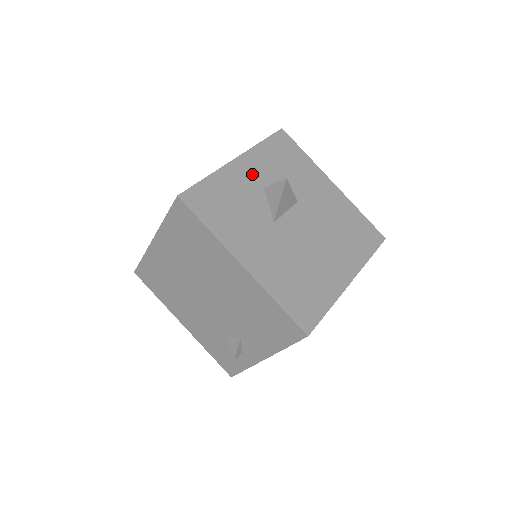
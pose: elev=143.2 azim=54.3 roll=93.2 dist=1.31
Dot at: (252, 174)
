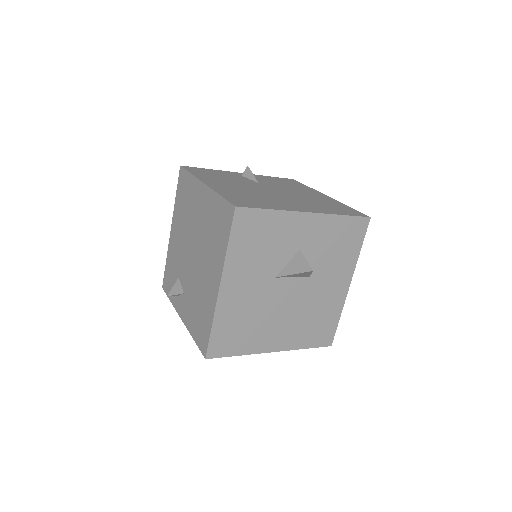
Dot at: (305, 233)
